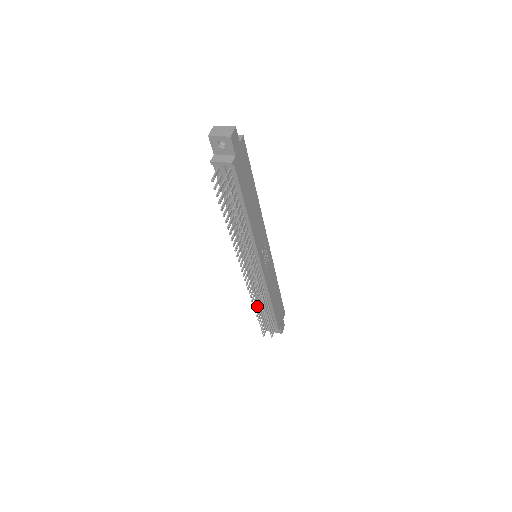
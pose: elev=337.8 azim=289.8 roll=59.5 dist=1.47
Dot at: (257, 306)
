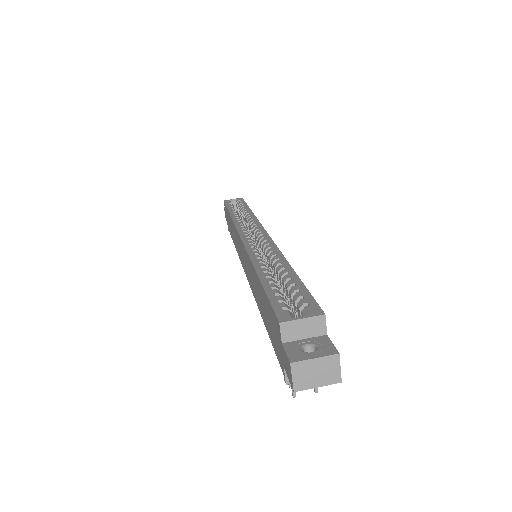
Dot at: occluded
